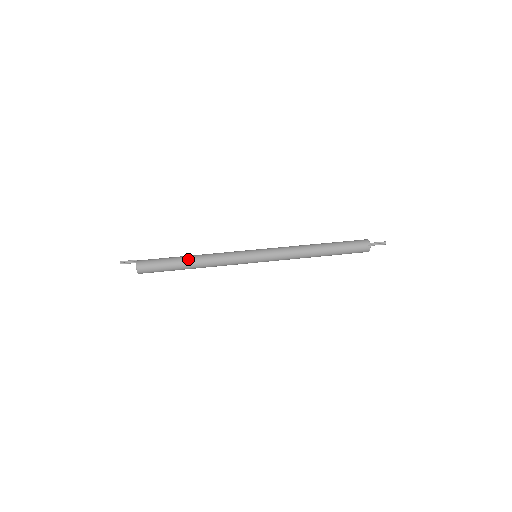
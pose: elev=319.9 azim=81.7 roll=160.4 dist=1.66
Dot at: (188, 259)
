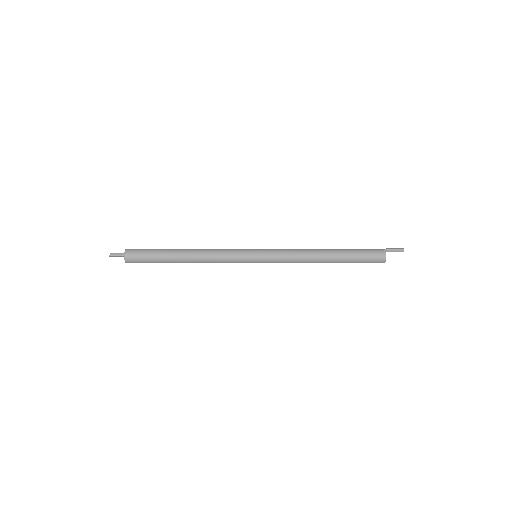
Dot at: (181, 249)
